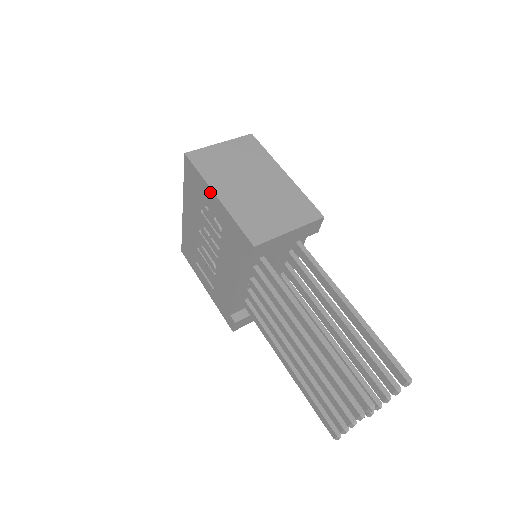
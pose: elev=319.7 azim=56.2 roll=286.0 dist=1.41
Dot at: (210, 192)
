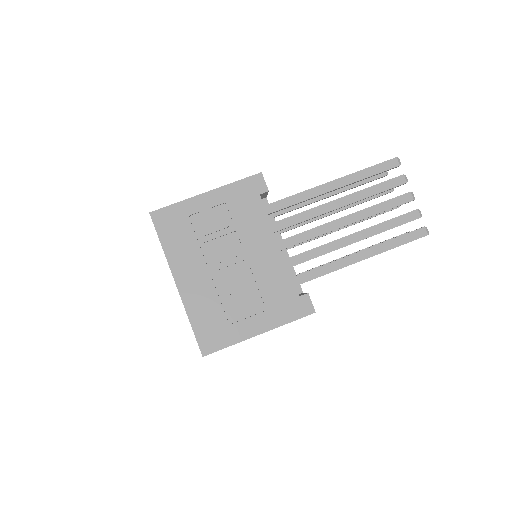
Dot at: (197, 200)
